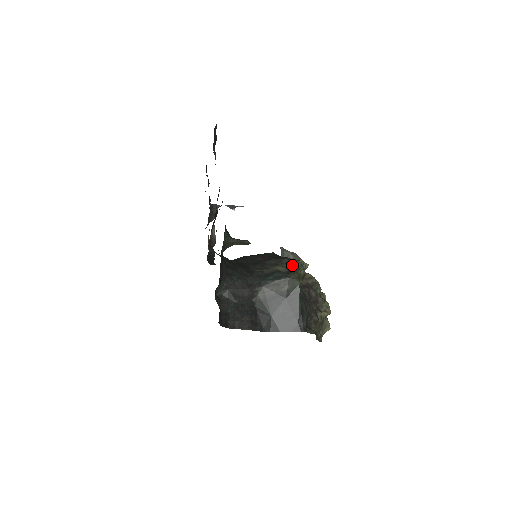
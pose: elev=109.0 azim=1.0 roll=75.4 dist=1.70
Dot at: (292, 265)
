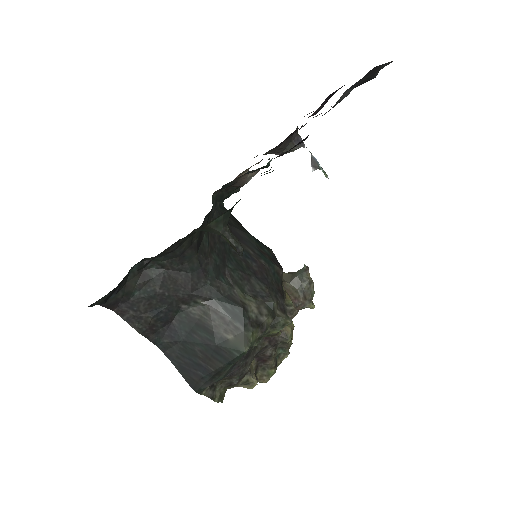
Dot at: (271, 317)
